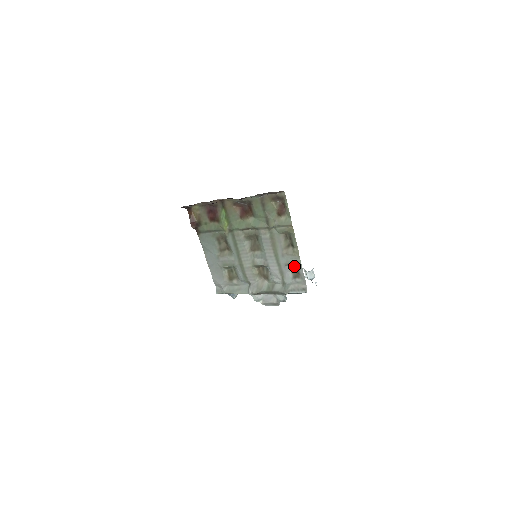
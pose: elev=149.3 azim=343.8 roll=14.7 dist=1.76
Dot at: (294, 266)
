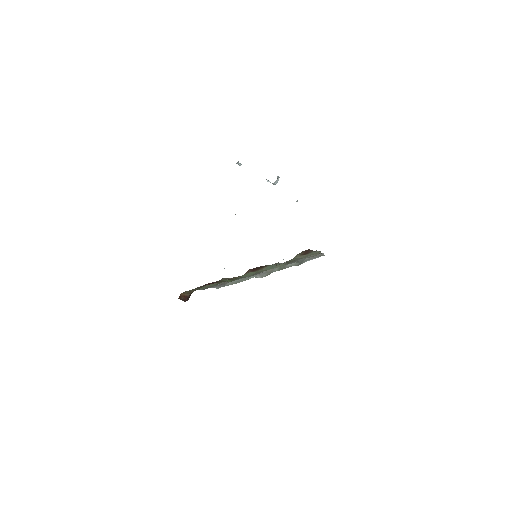
Dot at: occluded
